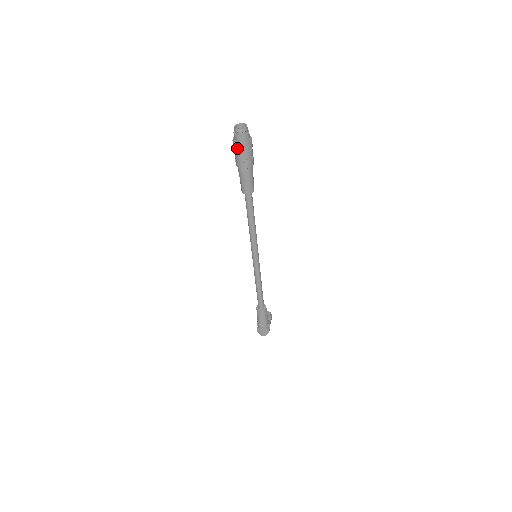
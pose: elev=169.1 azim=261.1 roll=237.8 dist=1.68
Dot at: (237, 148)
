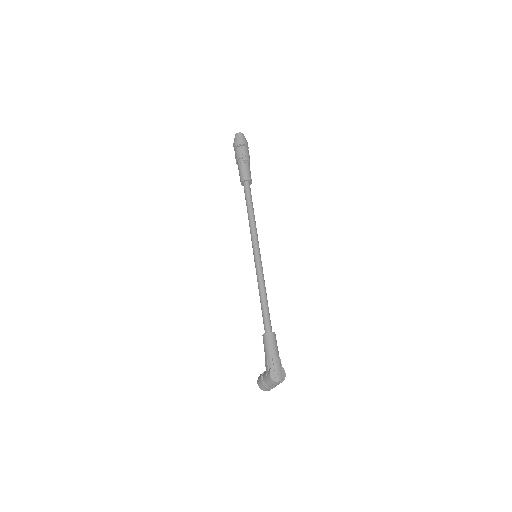
Dot at: (240, 142)
